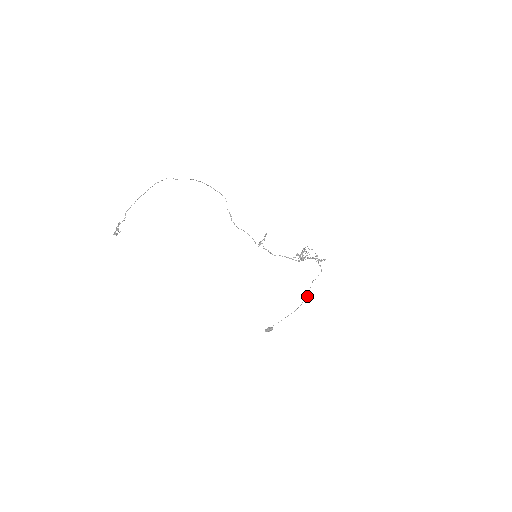
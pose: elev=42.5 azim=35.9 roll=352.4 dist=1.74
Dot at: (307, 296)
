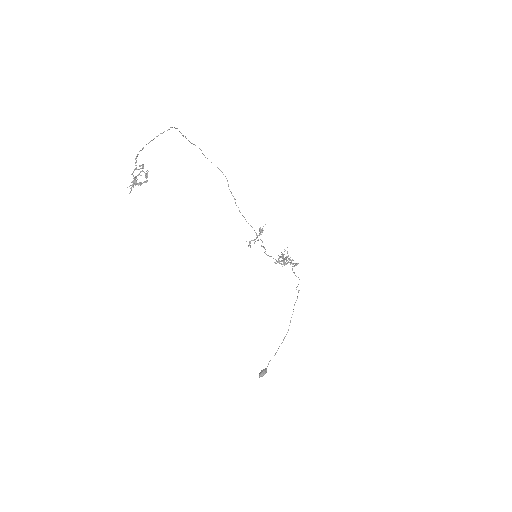
Dot at: occluded
